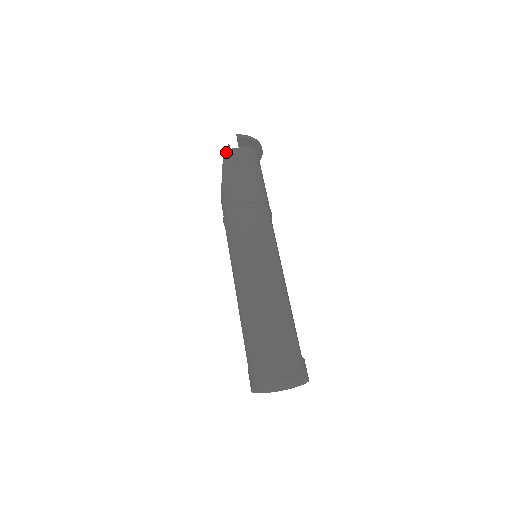
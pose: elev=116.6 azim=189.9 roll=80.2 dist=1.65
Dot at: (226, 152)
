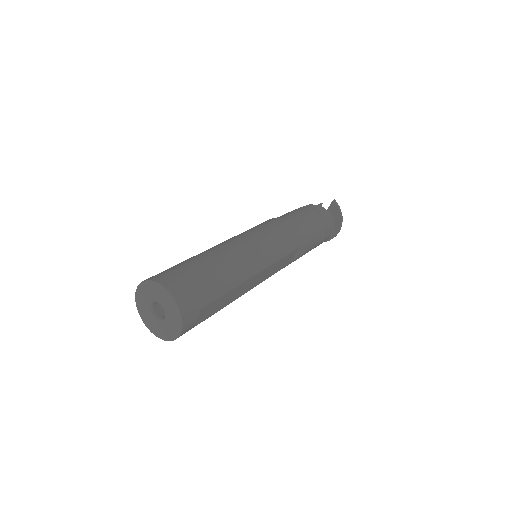
Dot at: occluded
